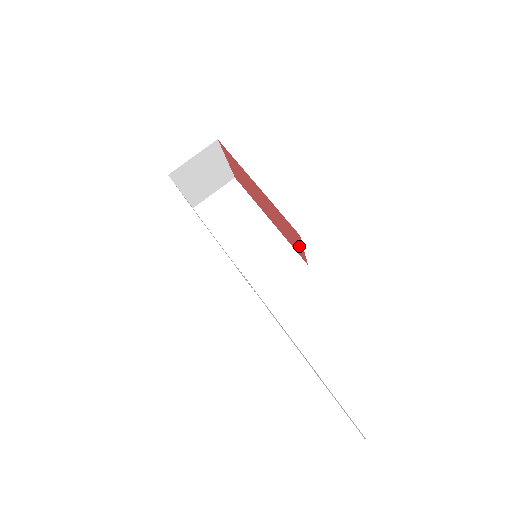
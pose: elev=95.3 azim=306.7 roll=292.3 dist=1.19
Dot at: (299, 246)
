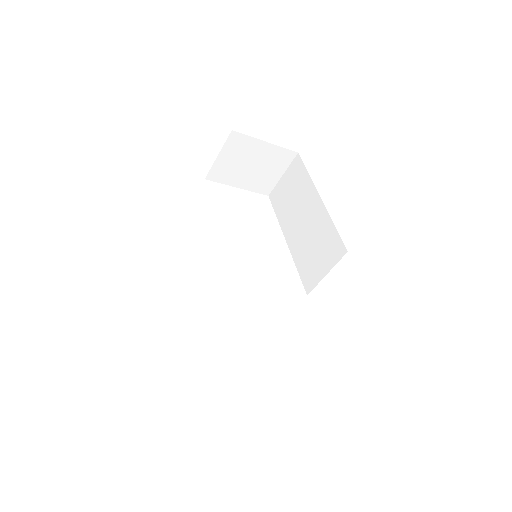
Dot at: occluded
